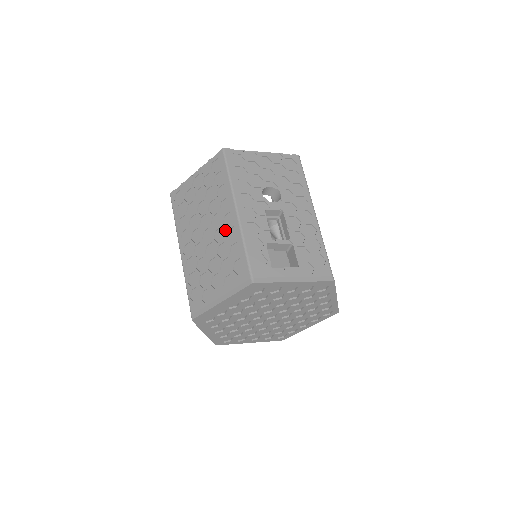
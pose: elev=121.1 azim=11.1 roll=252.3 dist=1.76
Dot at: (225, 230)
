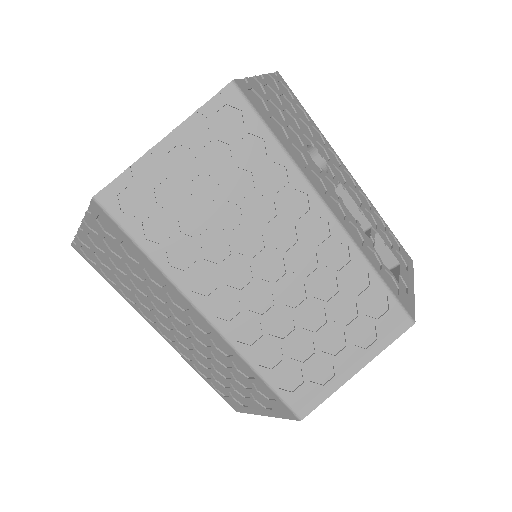
Dot at: (317, 251)
